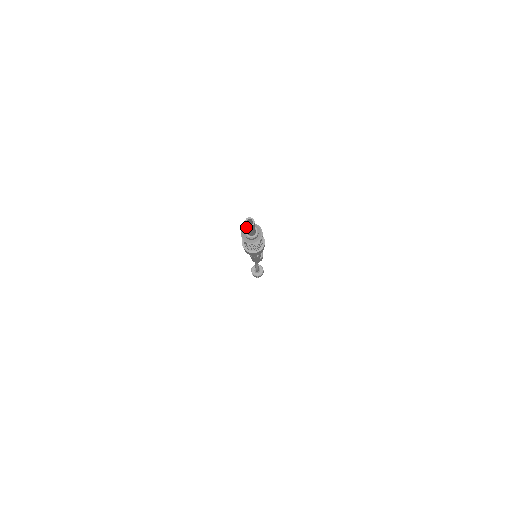
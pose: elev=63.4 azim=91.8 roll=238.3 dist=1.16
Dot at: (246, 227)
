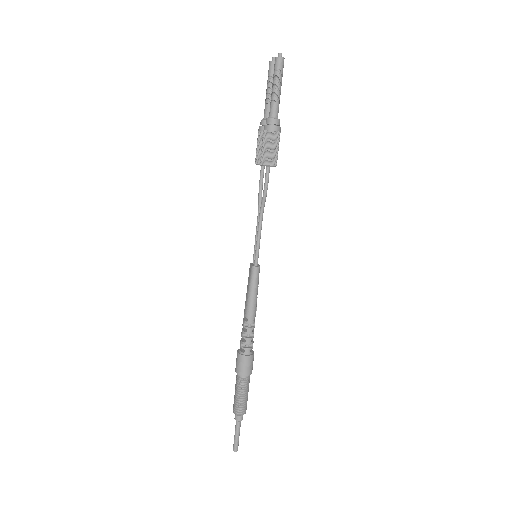
Dot at: (234, 443)
